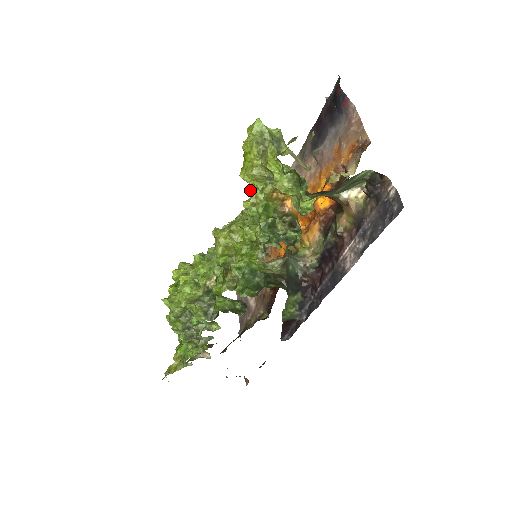
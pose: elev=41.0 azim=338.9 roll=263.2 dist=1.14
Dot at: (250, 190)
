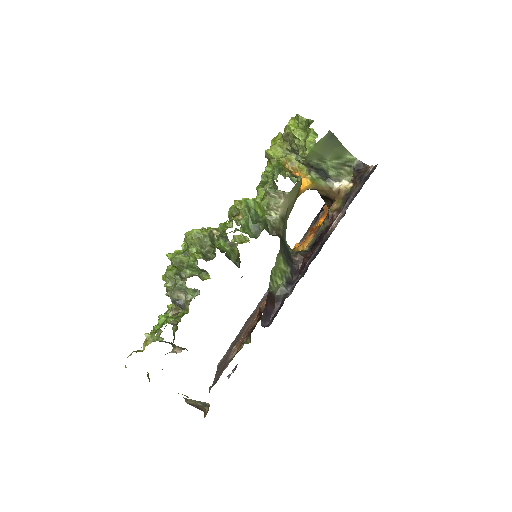
Dot at: occluded
